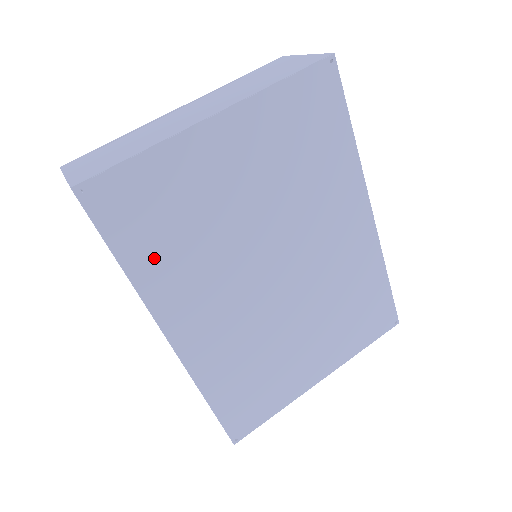
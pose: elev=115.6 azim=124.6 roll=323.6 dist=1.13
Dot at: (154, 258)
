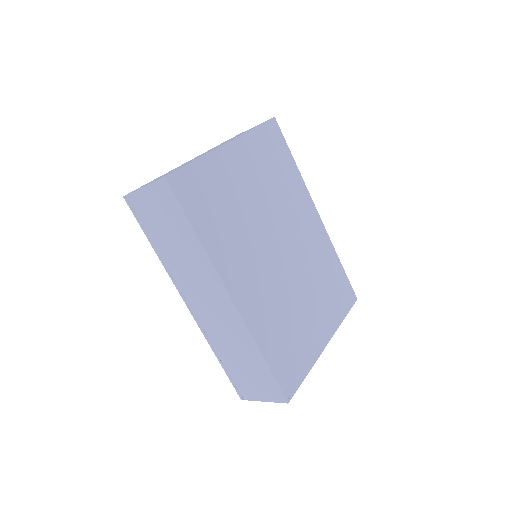
Dot at: (213, 230)
